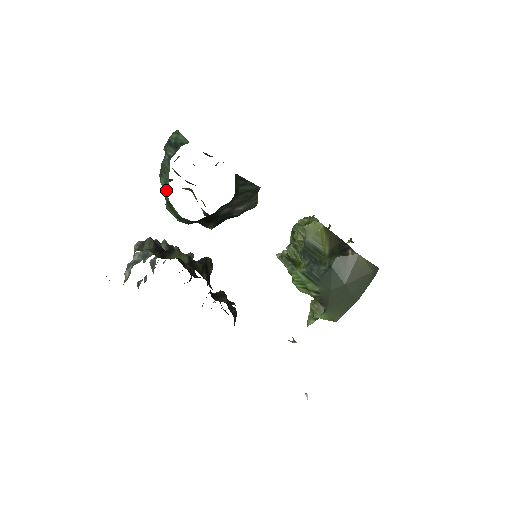
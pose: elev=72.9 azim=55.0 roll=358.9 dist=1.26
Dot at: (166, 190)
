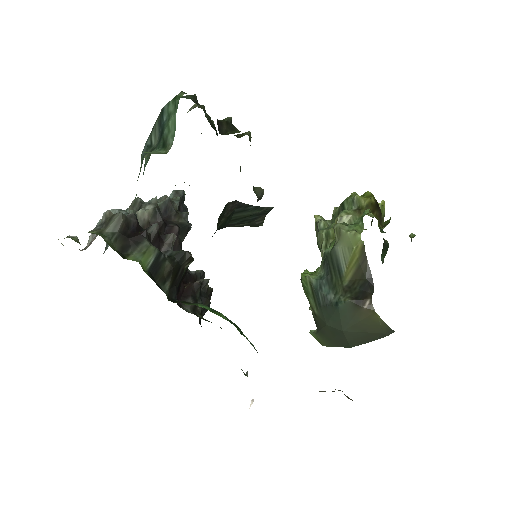
Dot at: occluded
